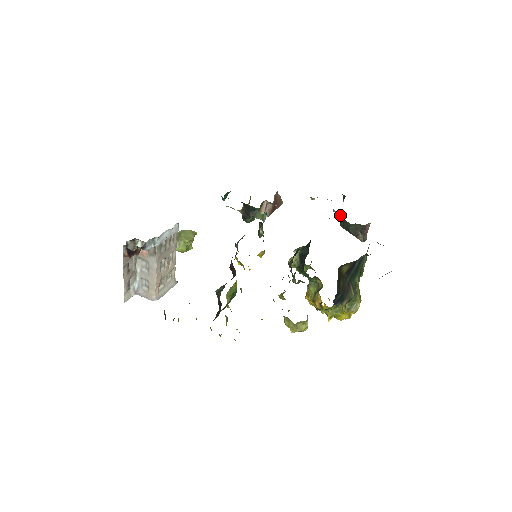
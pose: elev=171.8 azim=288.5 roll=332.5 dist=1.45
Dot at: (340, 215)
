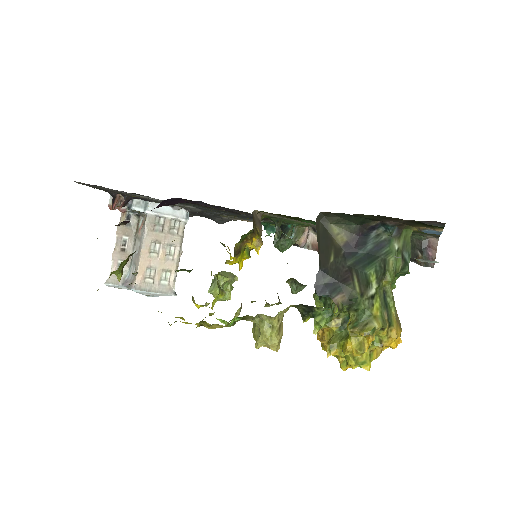
Dot at: occluded
